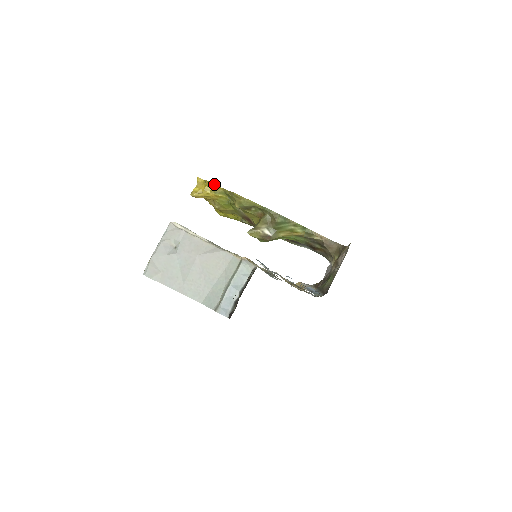
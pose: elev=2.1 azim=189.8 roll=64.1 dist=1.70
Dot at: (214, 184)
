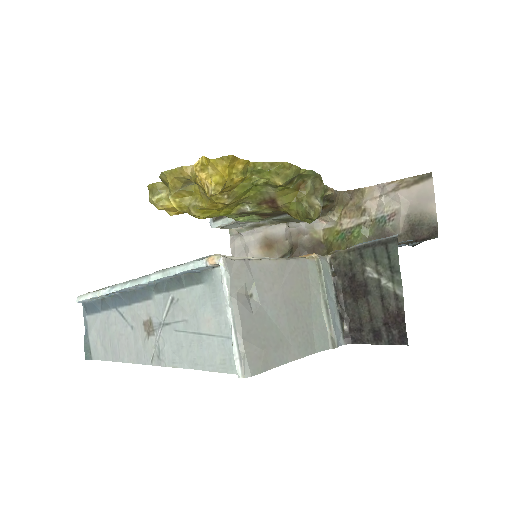
Dot at: (241, 159)
